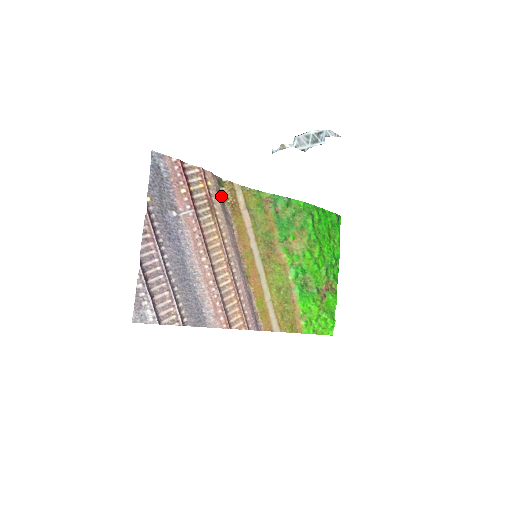
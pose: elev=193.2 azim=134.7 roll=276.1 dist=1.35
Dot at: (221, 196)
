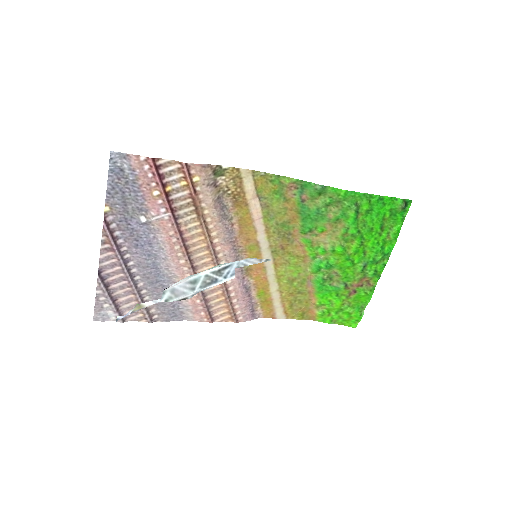
Dot at: (218, 187)
